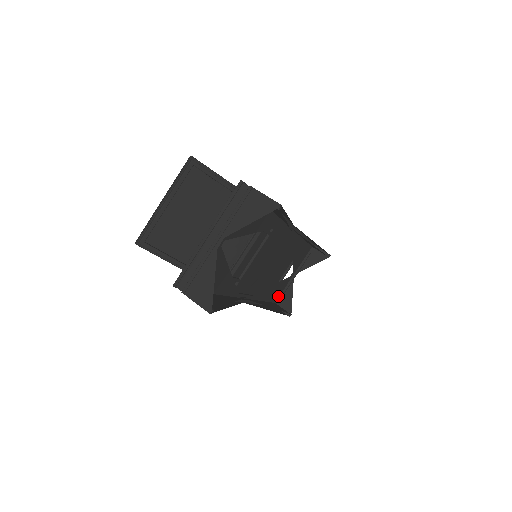
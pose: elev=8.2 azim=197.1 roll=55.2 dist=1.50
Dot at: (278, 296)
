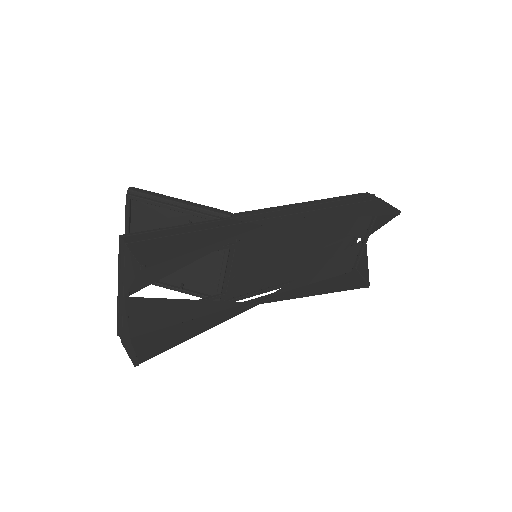
Dot at: (351, 265)
